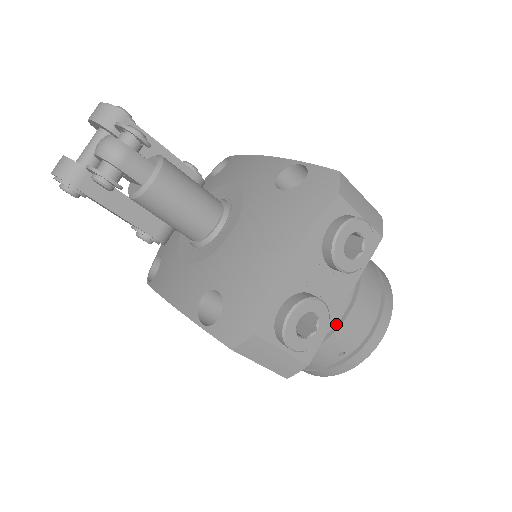
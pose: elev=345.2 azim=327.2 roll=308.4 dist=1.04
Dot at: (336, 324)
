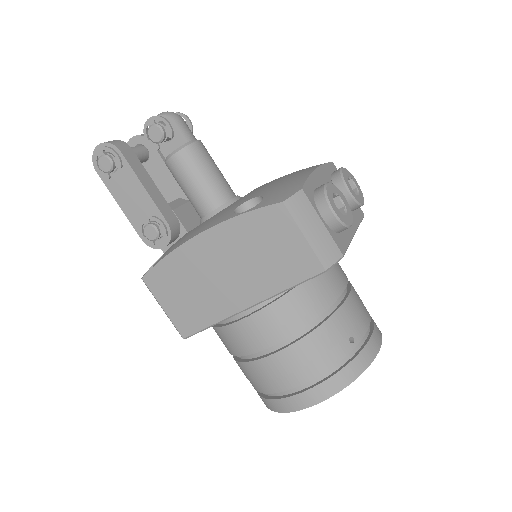
Dot at: (341, 301)
